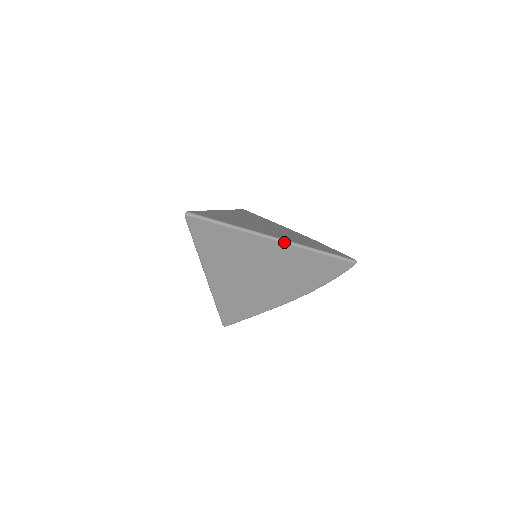
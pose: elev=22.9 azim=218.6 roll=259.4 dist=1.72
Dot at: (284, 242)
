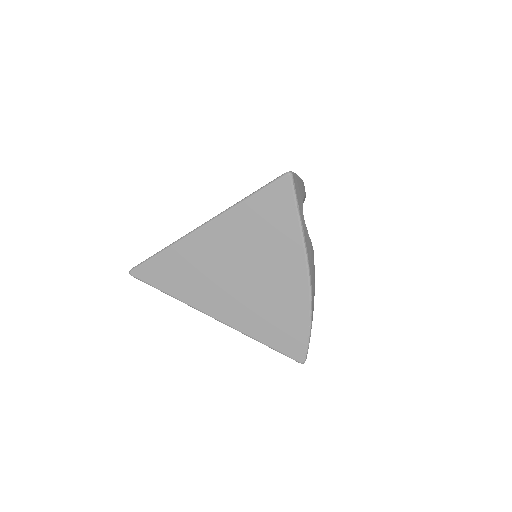
Dot at: (220, 321)
